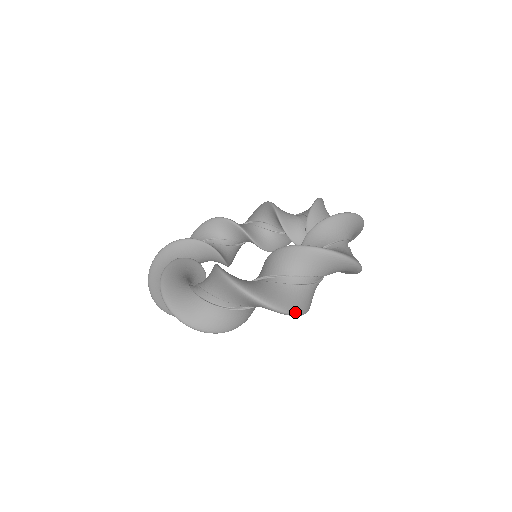
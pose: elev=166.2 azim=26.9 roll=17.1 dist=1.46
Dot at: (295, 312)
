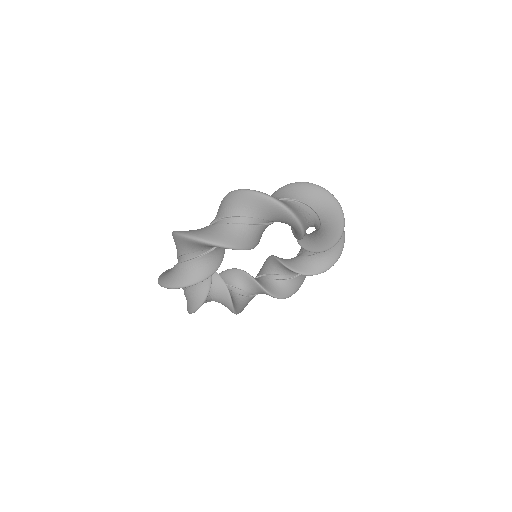
Dot at: (206, 239)
